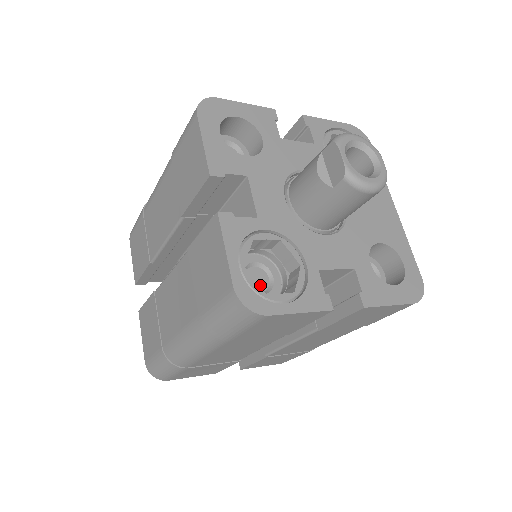
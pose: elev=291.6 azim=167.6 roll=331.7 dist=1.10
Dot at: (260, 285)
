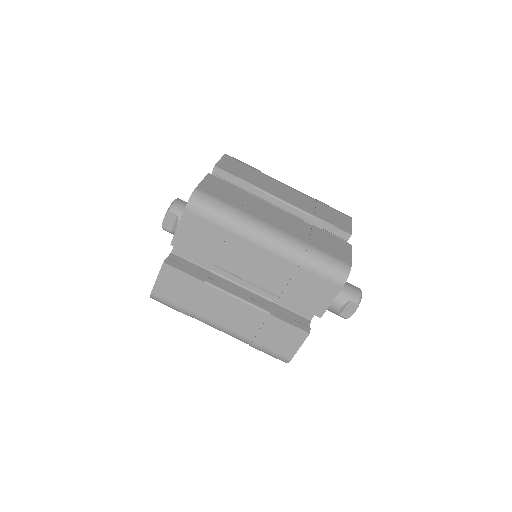
Dot at: occluded
